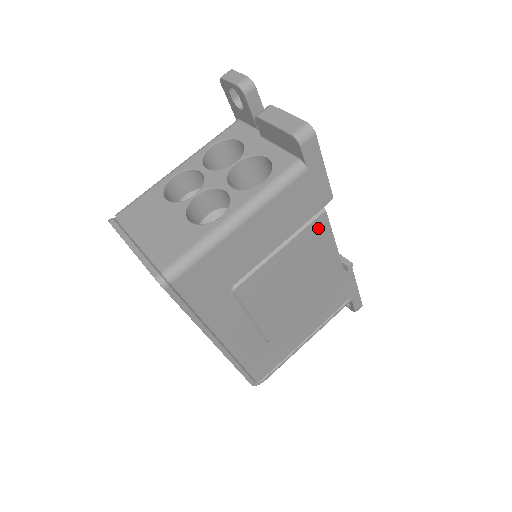
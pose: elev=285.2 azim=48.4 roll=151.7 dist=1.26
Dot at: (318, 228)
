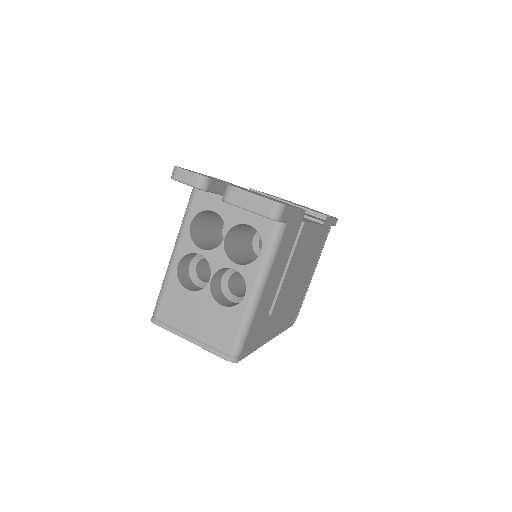
Dot at: (303, 234)
